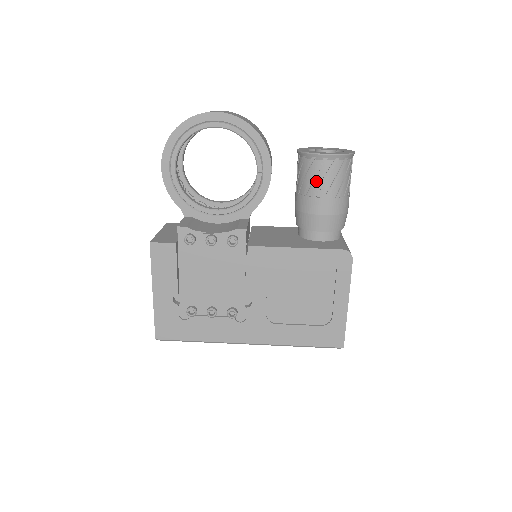
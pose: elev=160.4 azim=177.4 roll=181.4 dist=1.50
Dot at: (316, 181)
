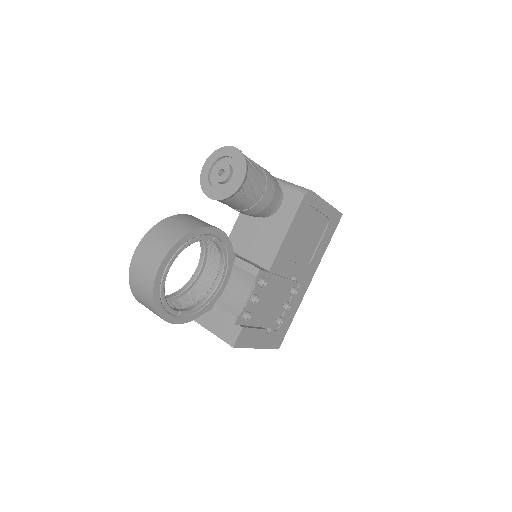
Dot at: (250, 197)
